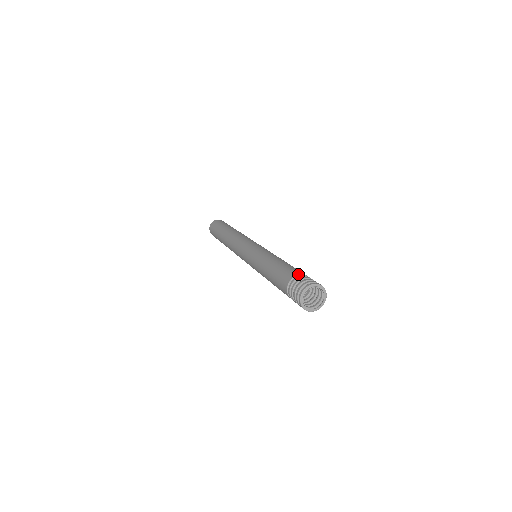
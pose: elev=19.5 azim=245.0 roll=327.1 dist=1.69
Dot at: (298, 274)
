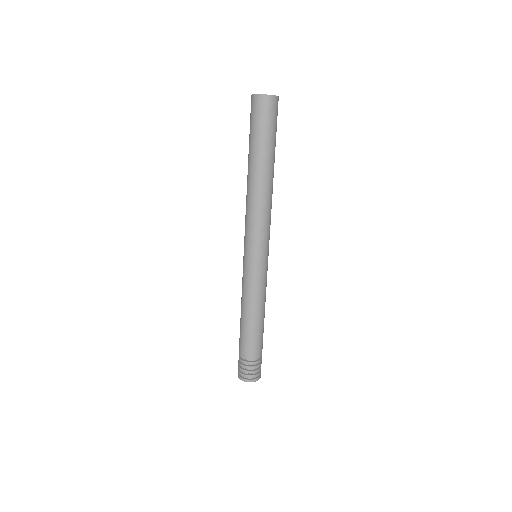
Dot at: (244, 359)
